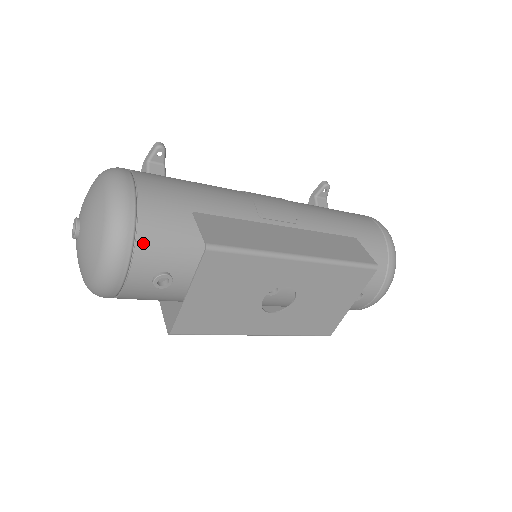
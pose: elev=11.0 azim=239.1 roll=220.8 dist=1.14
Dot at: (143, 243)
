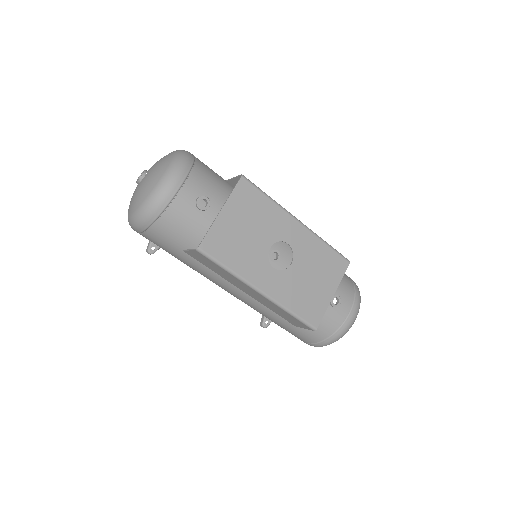
Dot at: (197, 172)
